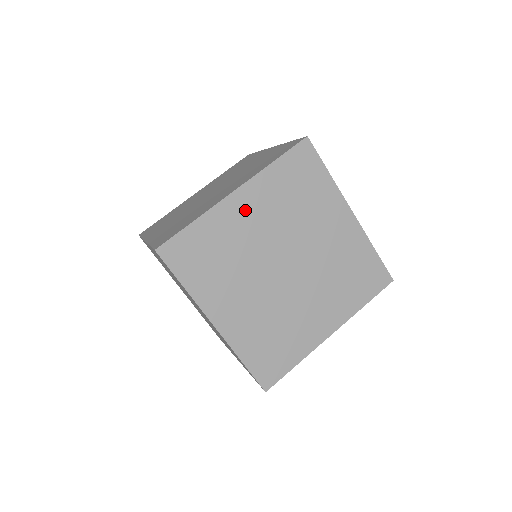
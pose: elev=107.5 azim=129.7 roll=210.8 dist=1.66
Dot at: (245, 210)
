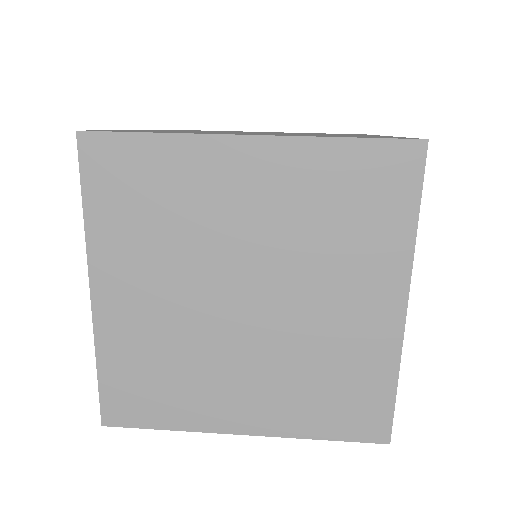
Dot at: occluded
